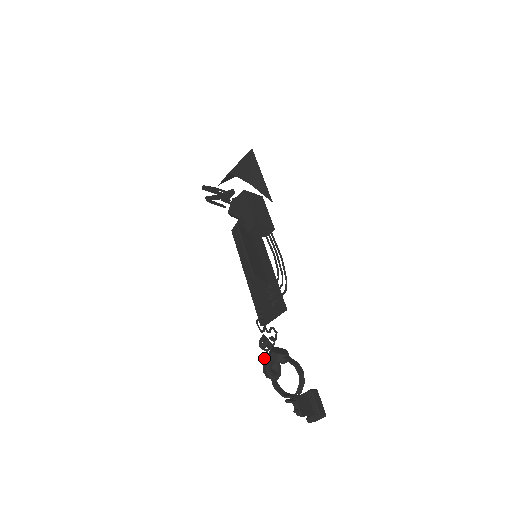
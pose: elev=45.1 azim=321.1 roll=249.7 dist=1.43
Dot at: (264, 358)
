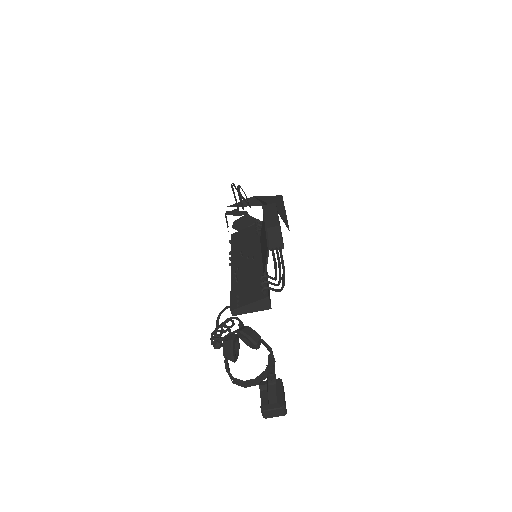
Dot at: (216, 343)
